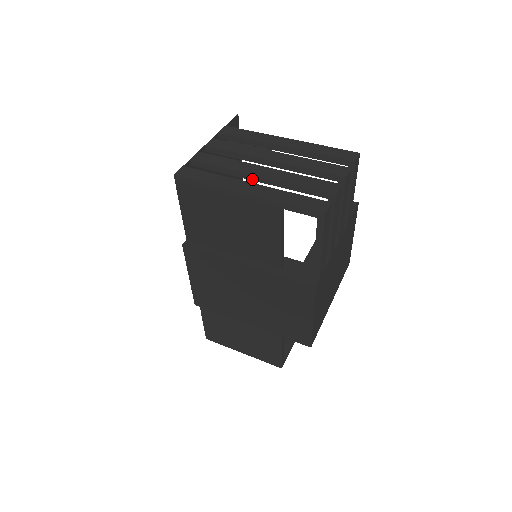
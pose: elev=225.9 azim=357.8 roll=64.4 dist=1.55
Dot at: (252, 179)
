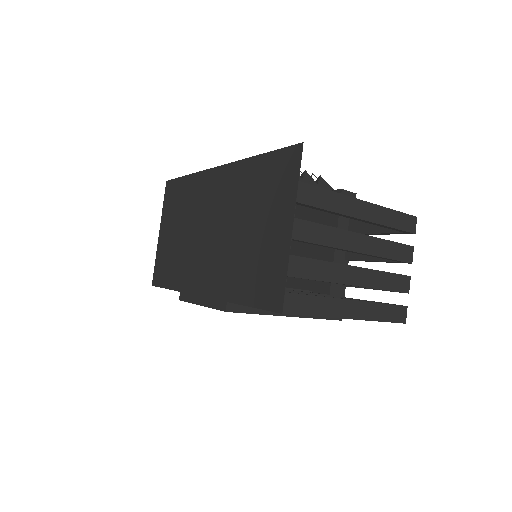
Dot at: occluded
